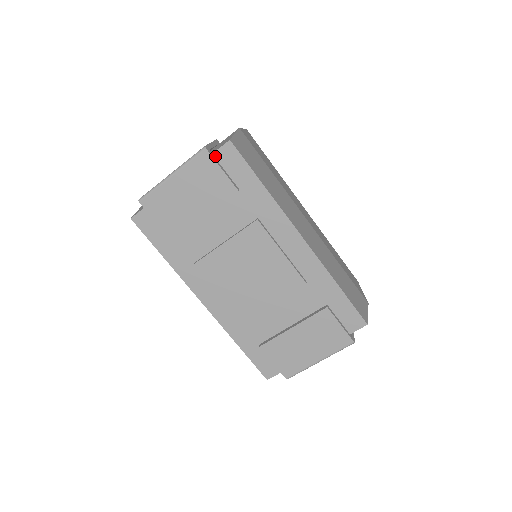
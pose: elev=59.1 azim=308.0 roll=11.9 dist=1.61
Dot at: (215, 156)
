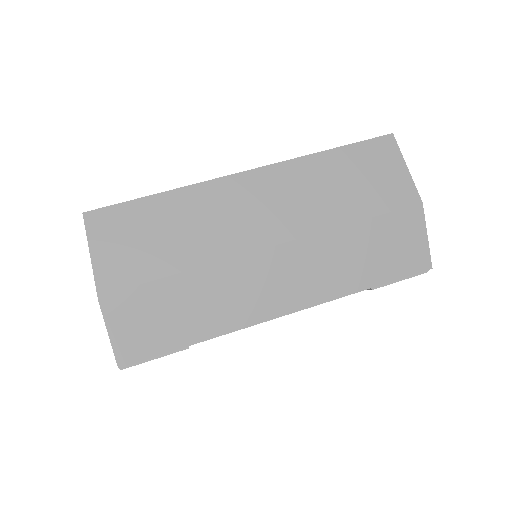
Dot at: occluded
